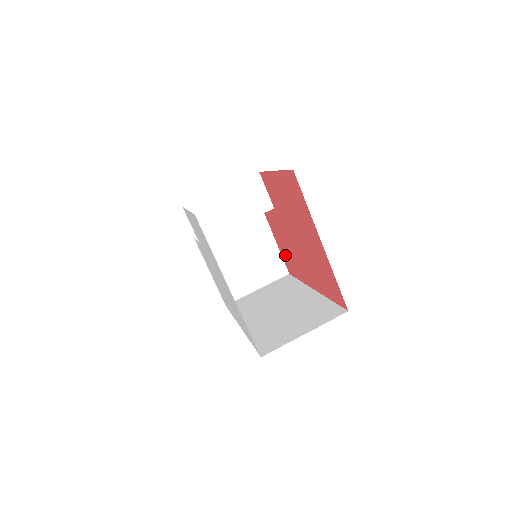
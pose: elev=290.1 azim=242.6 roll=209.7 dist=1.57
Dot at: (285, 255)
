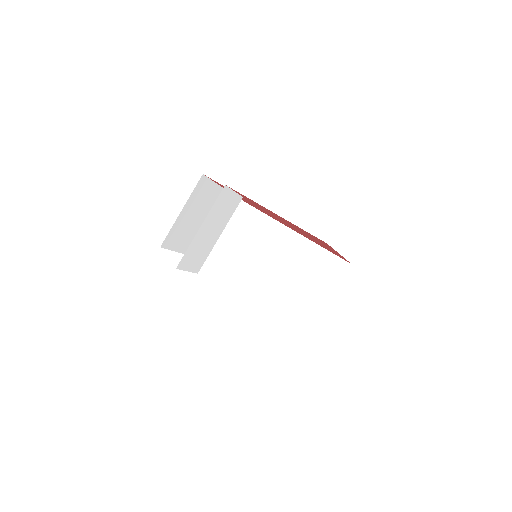
Dot at: occluded
